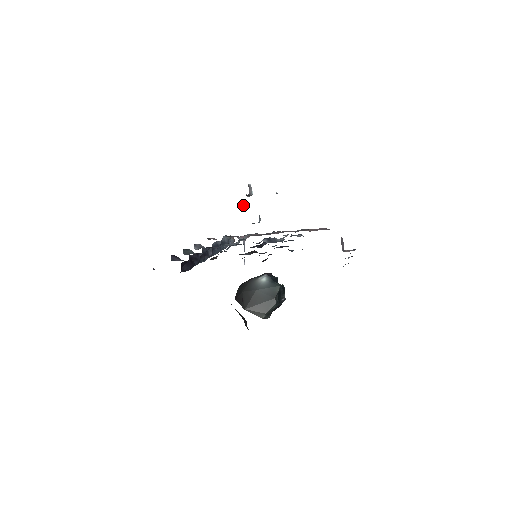
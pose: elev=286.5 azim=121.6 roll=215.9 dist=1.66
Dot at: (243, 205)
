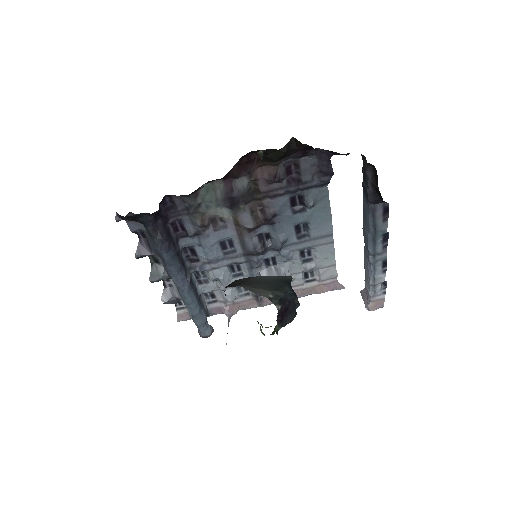
Dot at: occluded
